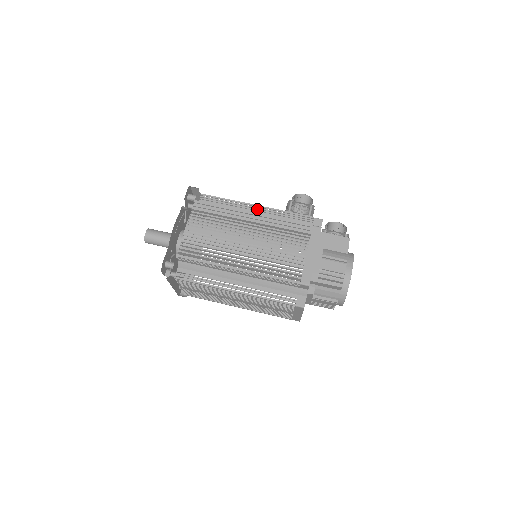
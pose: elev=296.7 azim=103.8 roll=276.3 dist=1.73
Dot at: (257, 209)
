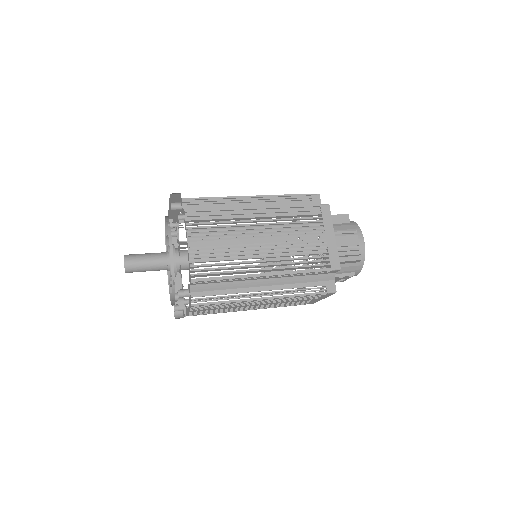
Dot at: occluded
